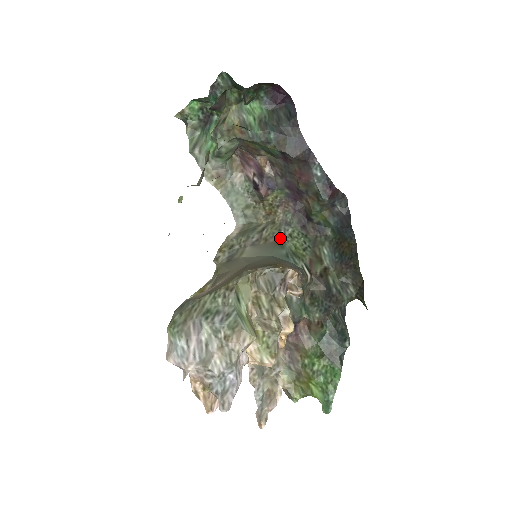
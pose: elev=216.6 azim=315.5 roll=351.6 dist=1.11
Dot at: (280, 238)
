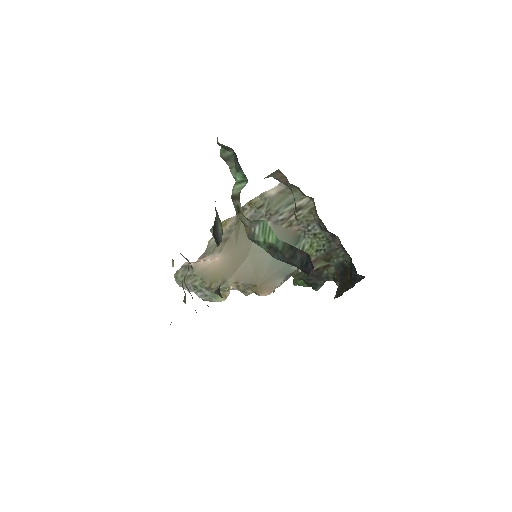
Dot at: (303, 232)
